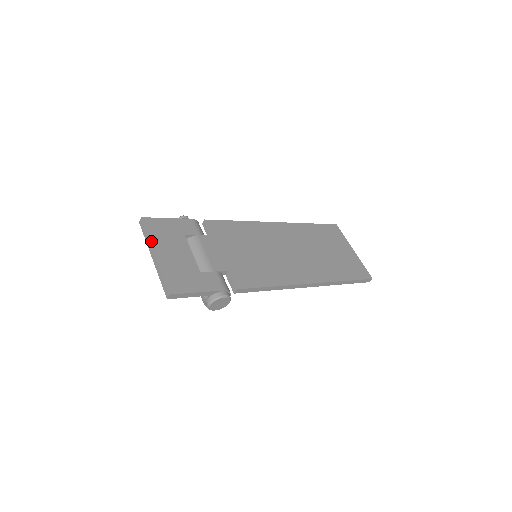
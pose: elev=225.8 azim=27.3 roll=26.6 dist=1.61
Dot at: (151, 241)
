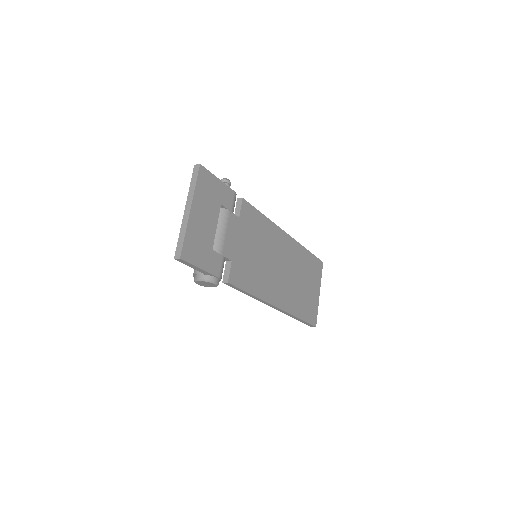
Dot at: (195, 194)
